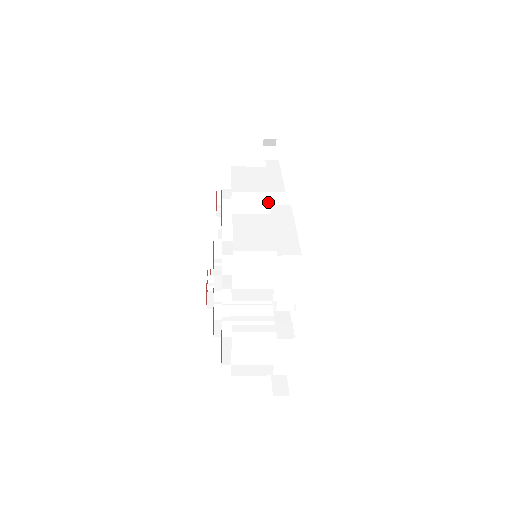
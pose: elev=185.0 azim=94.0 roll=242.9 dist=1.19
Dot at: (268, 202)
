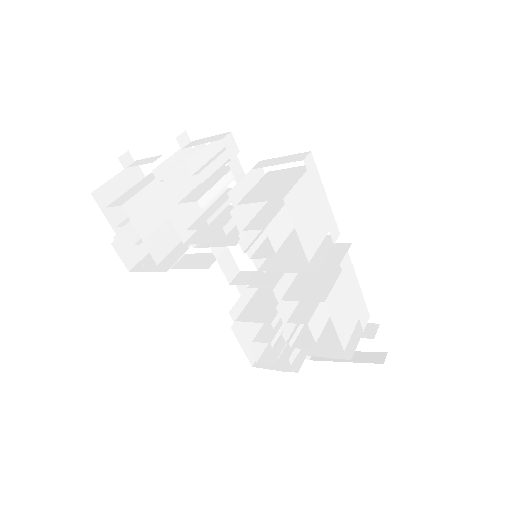
Dot at: occluded
